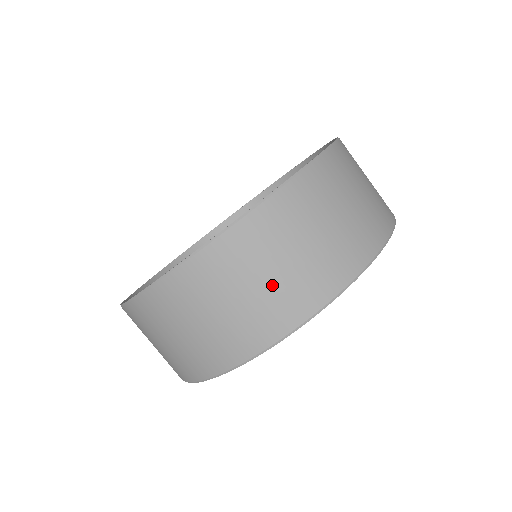
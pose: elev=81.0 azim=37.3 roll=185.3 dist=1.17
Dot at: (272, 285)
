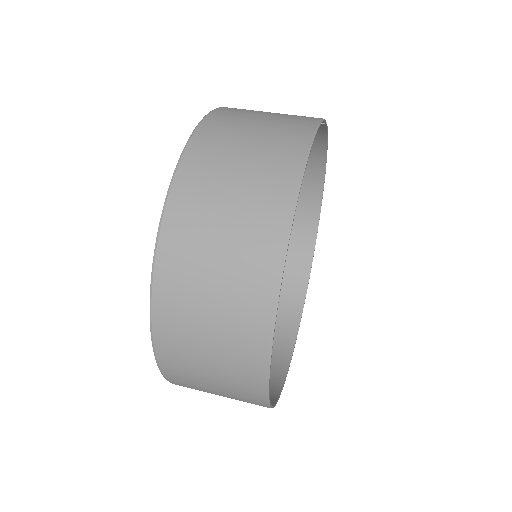
Dot at: (230, 247)
